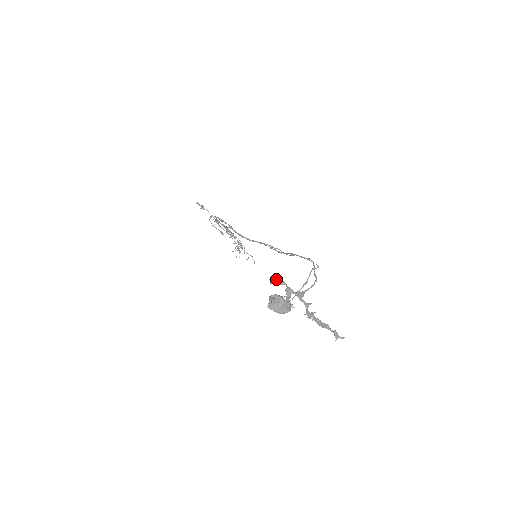
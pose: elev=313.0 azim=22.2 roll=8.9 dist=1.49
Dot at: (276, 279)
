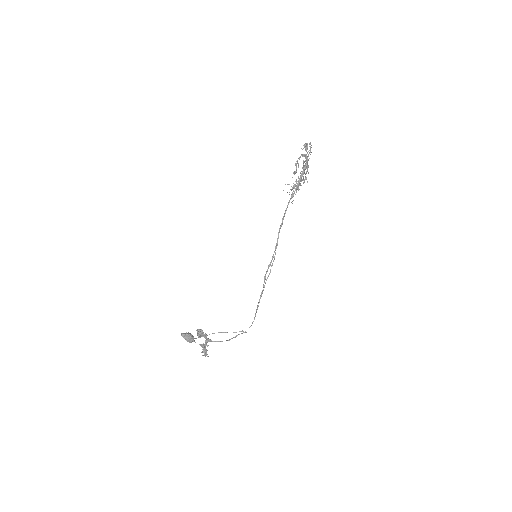
Dot at: (202, 334)
